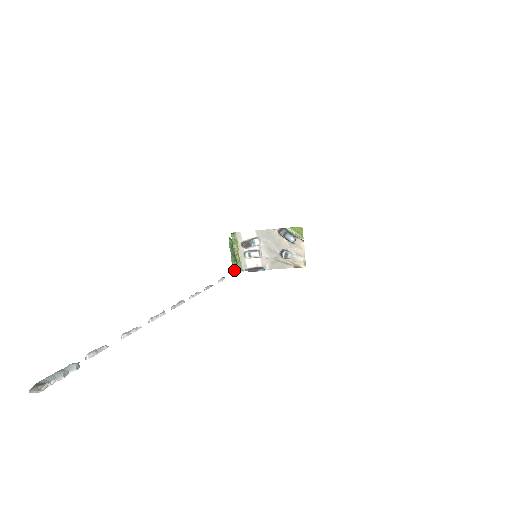
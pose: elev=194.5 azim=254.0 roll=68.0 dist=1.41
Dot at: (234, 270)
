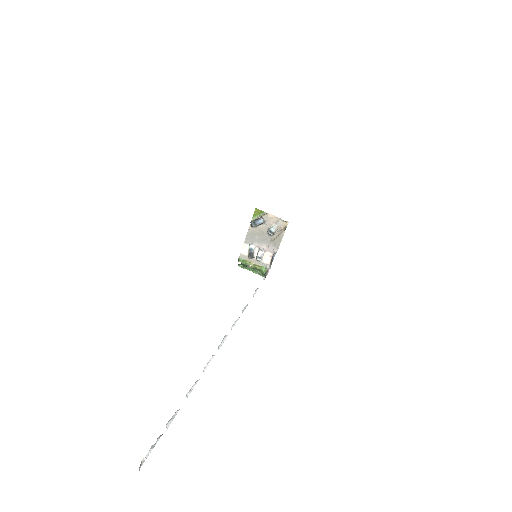
Dot at: (264, 275)
